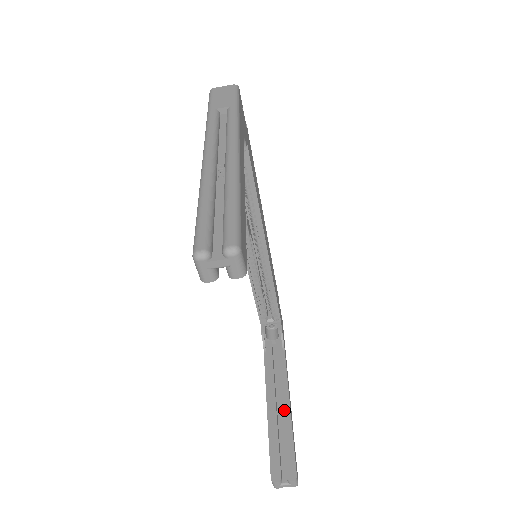
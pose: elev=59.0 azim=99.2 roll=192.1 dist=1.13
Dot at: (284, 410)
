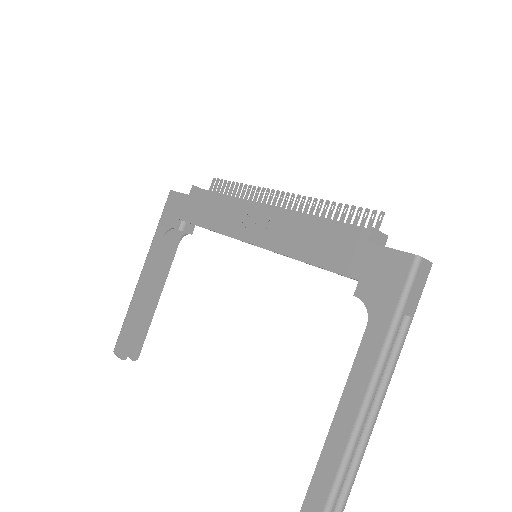
Dot at: (153, 304)
